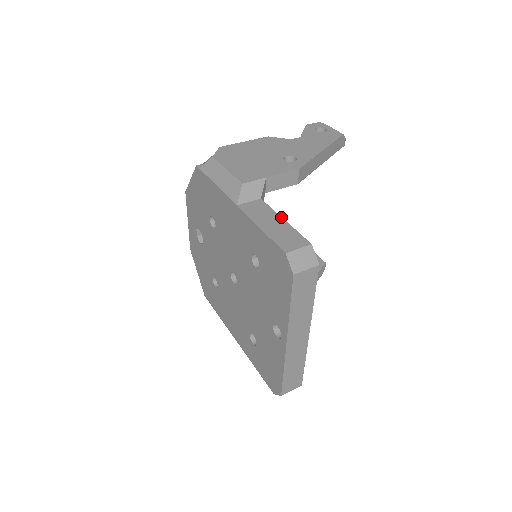
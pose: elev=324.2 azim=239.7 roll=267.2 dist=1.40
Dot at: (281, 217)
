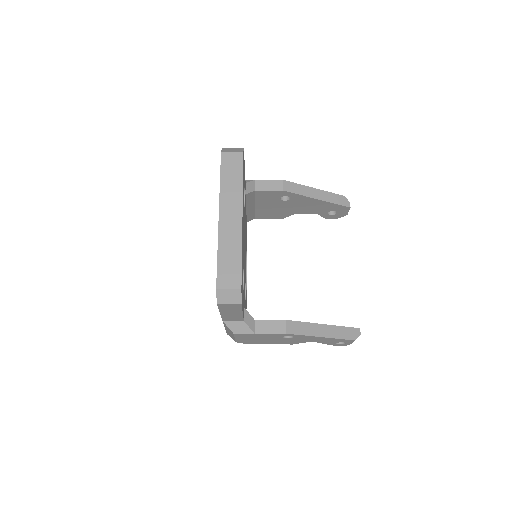
Dot at: occluded
